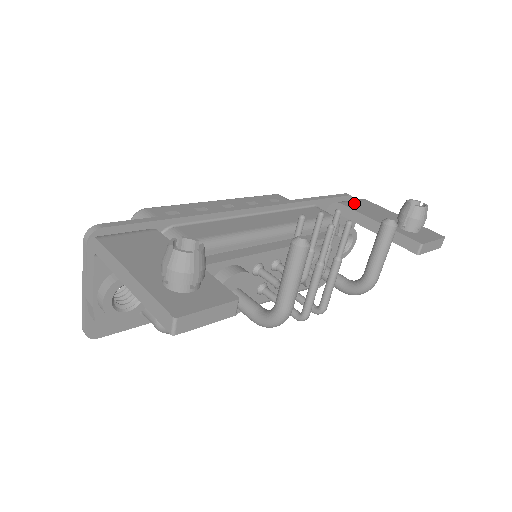
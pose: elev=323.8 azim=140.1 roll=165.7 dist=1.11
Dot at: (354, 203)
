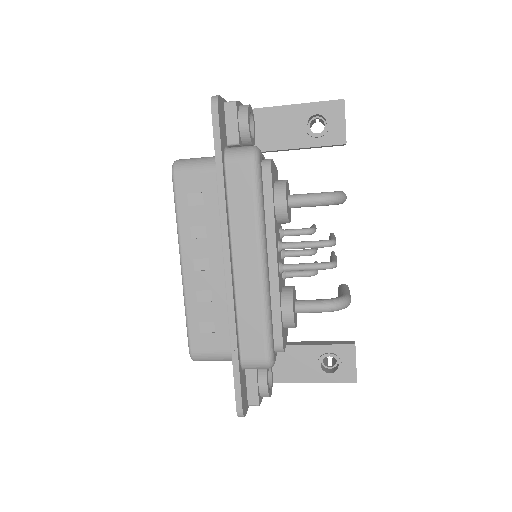
Dot at: occluded
